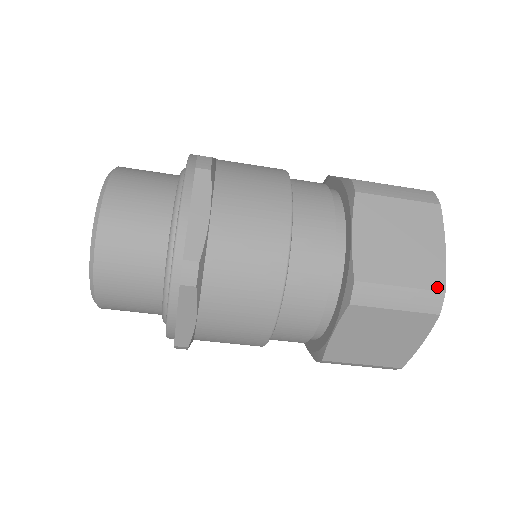
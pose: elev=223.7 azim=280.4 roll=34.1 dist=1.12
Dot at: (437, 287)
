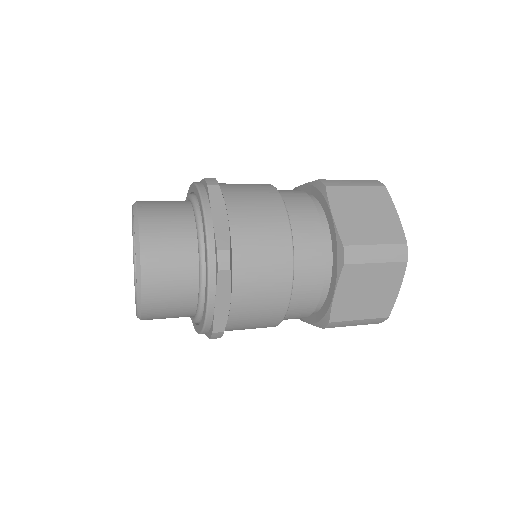
Dot at: occluded
